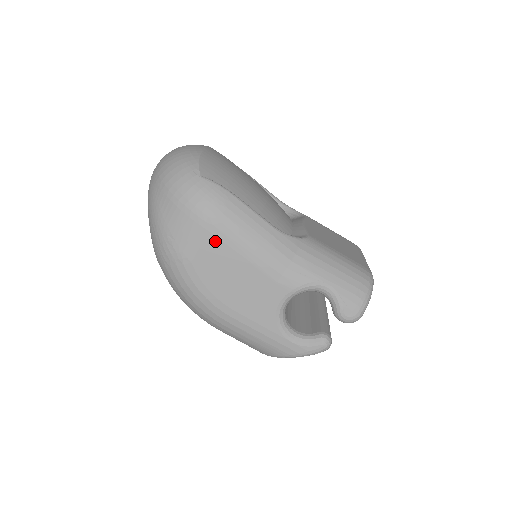
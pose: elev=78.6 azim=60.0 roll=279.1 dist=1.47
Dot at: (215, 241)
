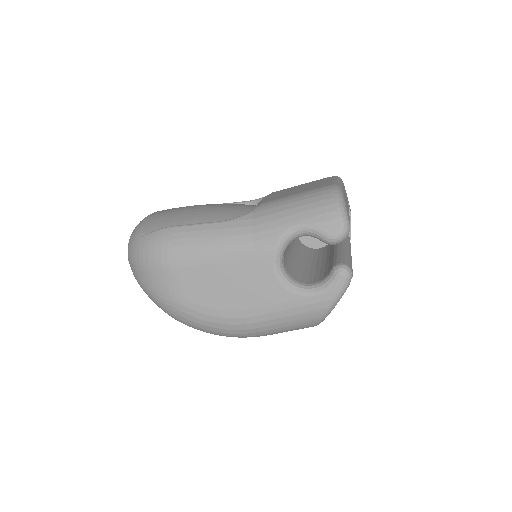
Dot at: (187, 270)
